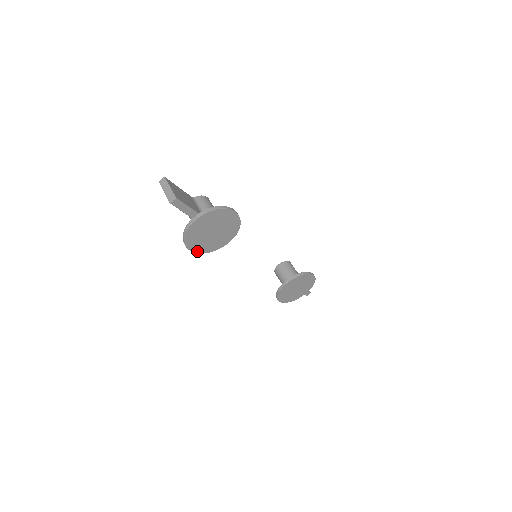
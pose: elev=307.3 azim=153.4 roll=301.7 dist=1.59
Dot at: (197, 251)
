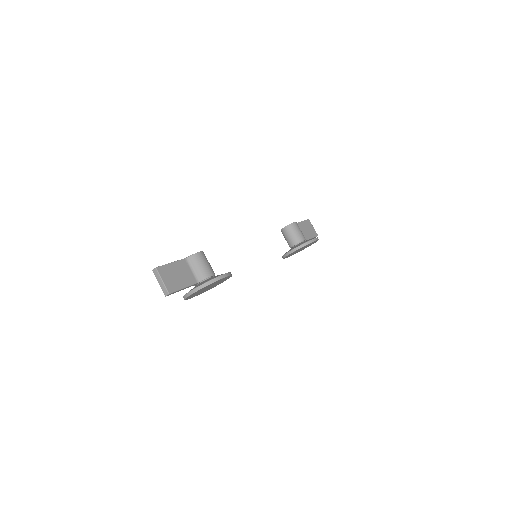
Dot at: (199, 294)
